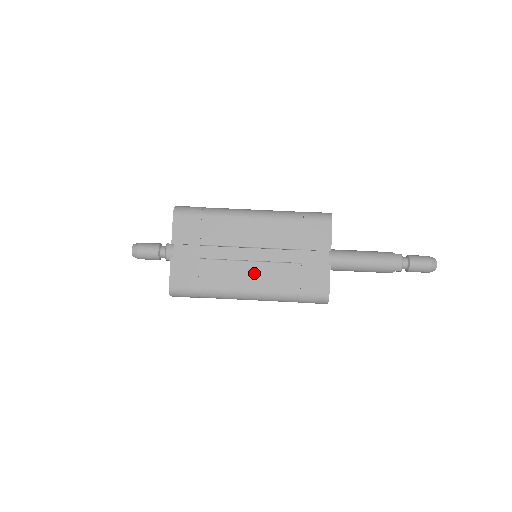
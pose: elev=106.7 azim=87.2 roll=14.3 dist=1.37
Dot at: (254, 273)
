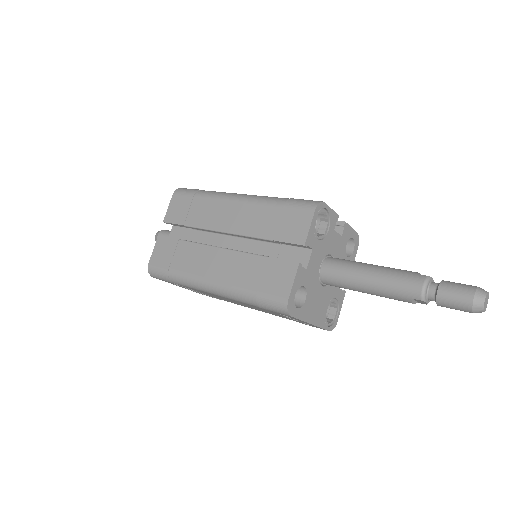
Dot at: (219, 261)
